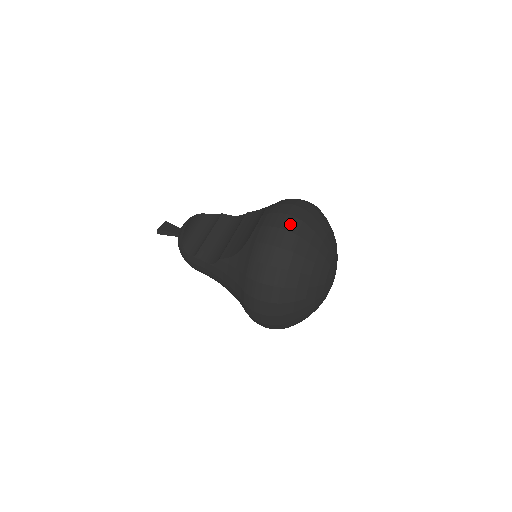
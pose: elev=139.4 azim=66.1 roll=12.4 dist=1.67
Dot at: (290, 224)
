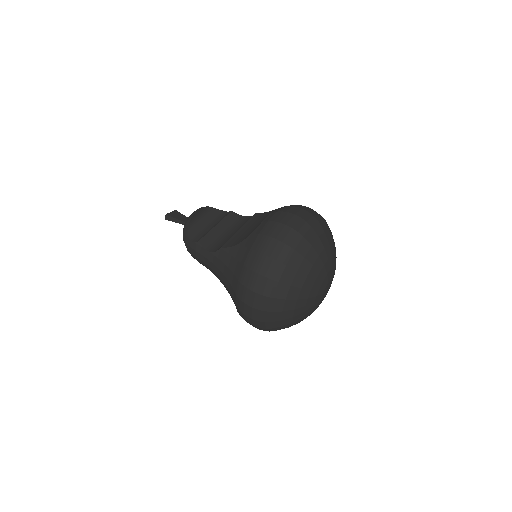
Dot at: (296, 223)
